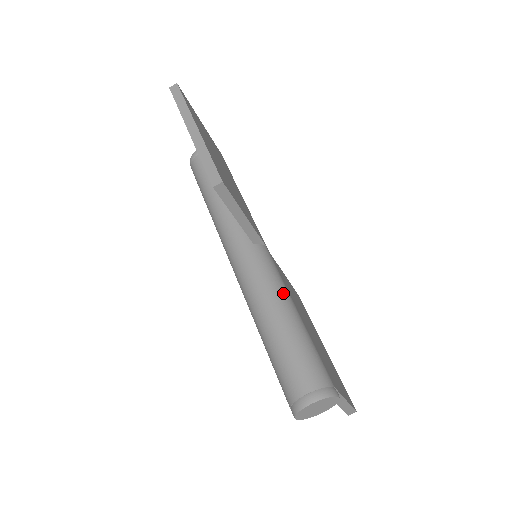
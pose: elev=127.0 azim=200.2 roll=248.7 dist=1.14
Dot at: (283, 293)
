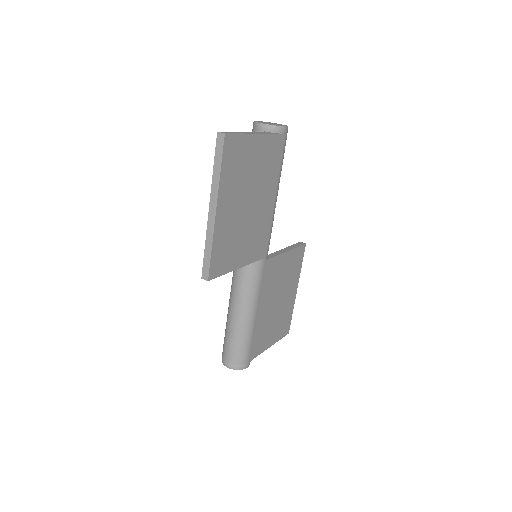
Dot at: (250, 303)
